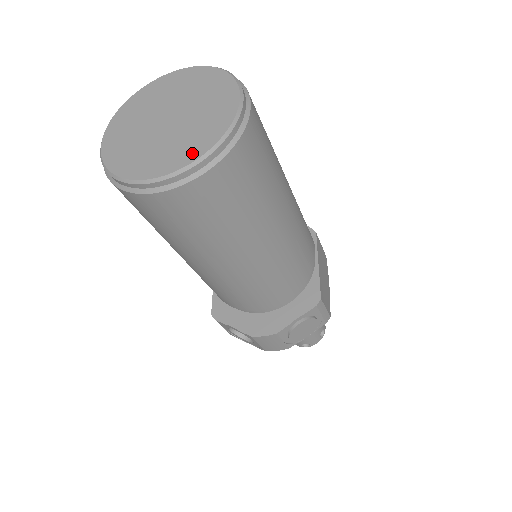
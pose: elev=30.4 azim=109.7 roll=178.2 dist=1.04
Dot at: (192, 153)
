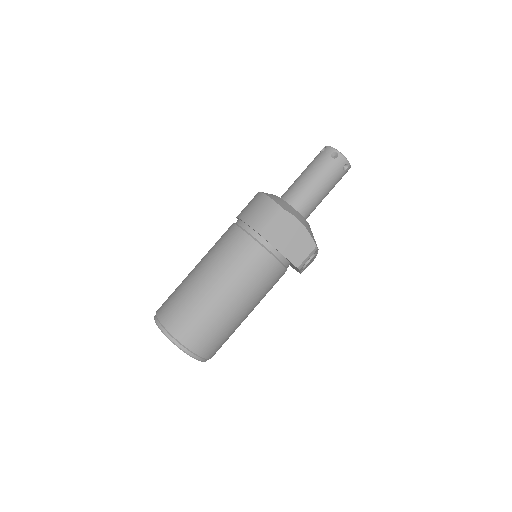
Dot at: occluded
